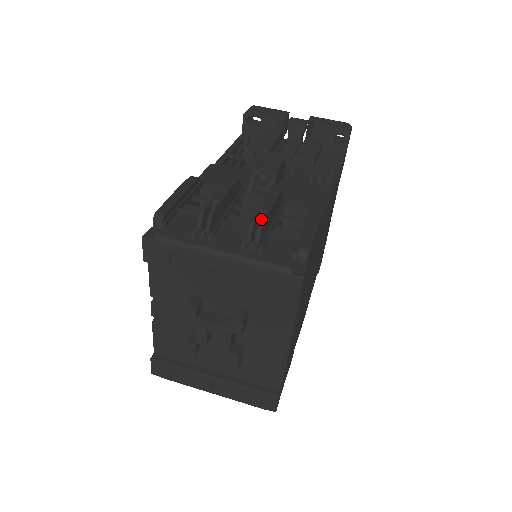
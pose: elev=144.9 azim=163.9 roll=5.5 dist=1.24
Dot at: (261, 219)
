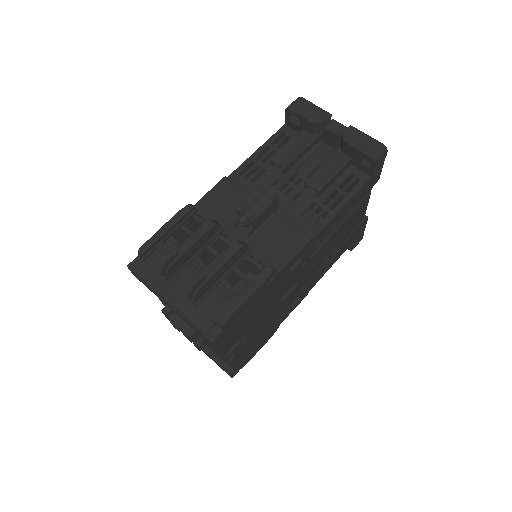
Dot at: (205, 280)
